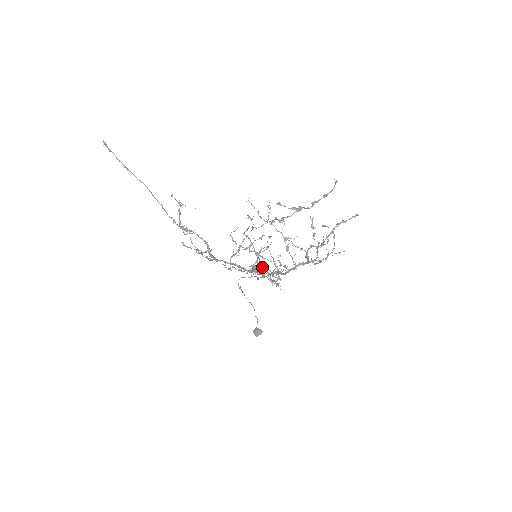
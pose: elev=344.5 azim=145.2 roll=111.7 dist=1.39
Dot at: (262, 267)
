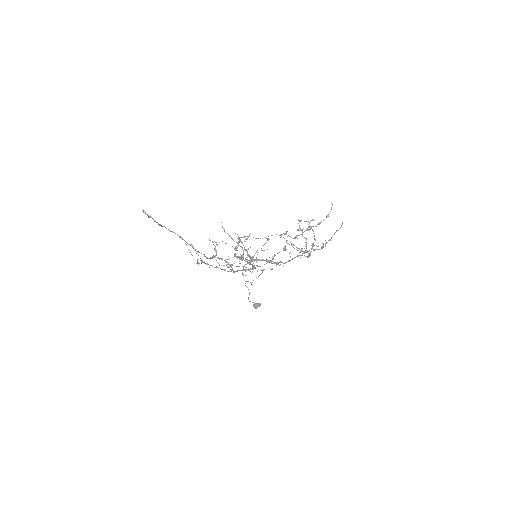
Dot at: occluded
